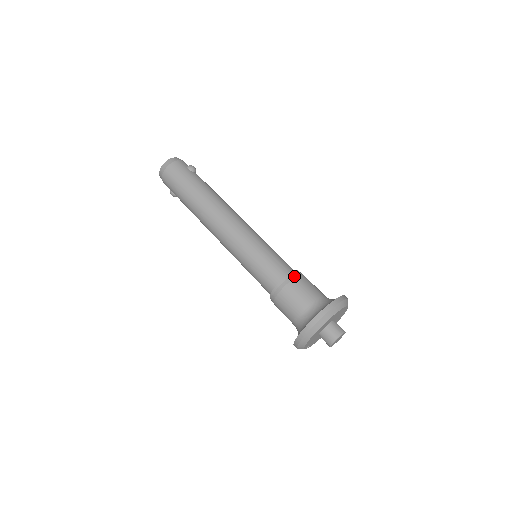
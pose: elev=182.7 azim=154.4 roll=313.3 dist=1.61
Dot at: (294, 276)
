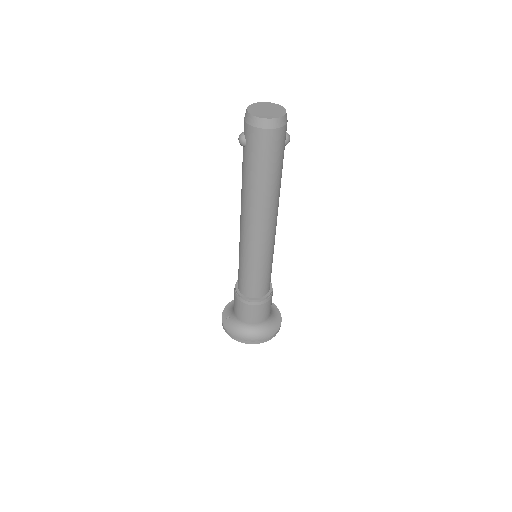
Dot at: (271, 297)
